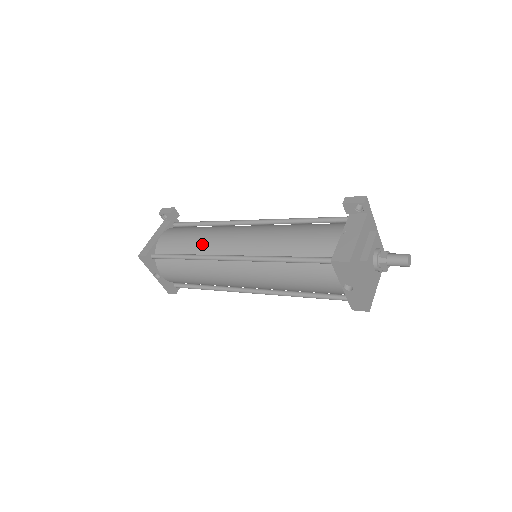
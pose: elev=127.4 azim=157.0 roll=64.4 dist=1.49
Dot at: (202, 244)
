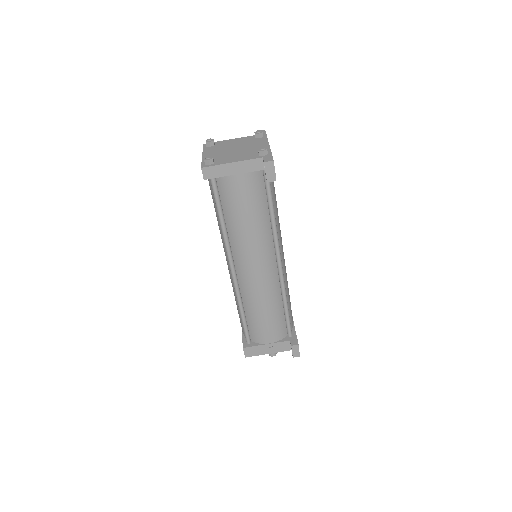
Dot at: (239, 236)
